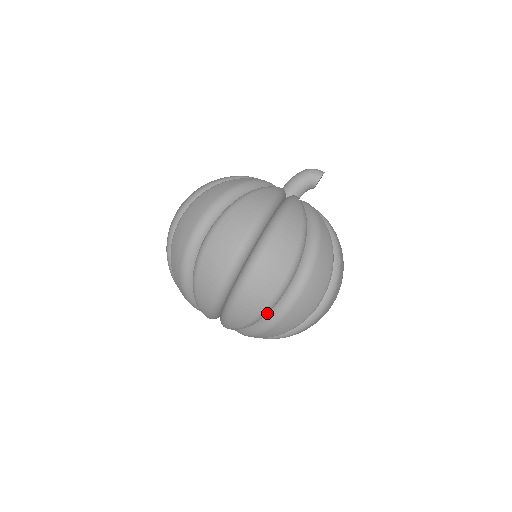
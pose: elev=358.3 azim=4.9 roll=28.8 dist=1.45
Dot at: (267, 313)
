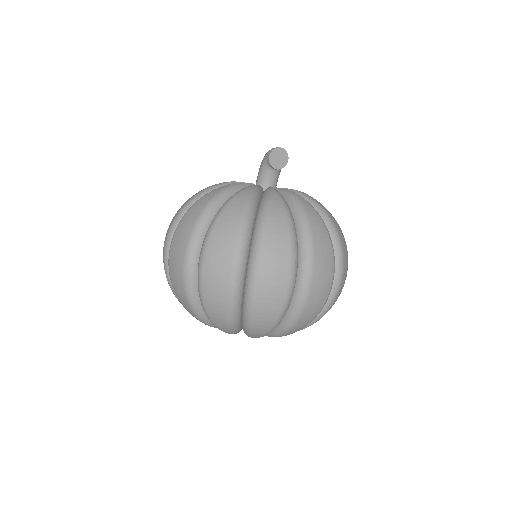
Dot at: (196, 299)
